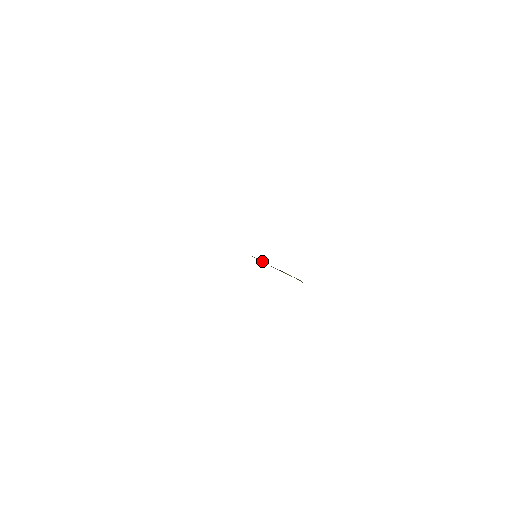
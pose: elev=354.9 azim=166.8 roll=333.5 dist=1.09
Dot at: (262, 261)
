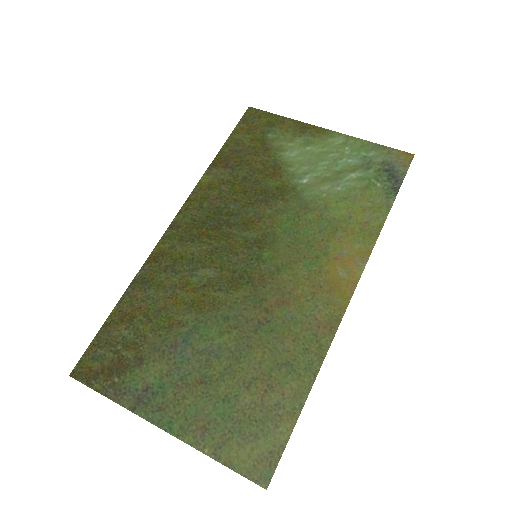
Dot at: (359, 159)
